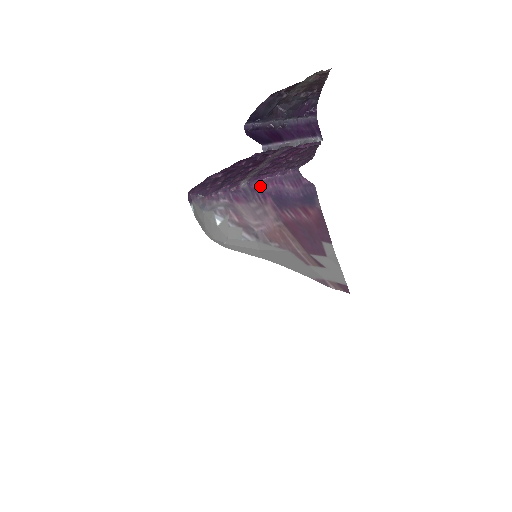
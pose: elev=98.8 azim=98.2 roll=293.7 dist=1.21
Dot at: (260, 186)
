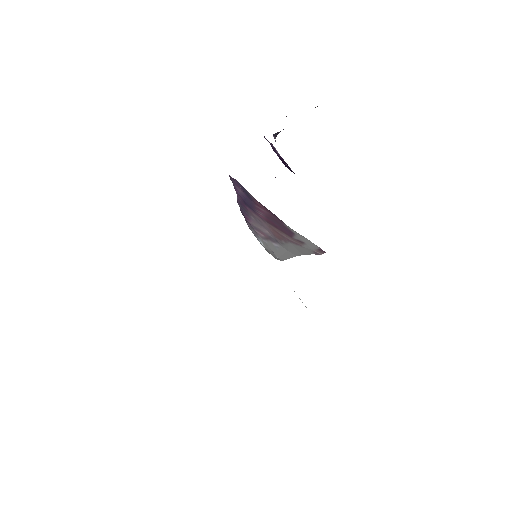
Dot at: (238, 199)
